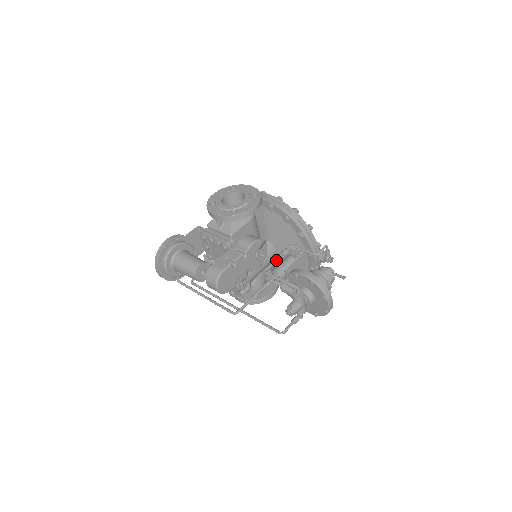
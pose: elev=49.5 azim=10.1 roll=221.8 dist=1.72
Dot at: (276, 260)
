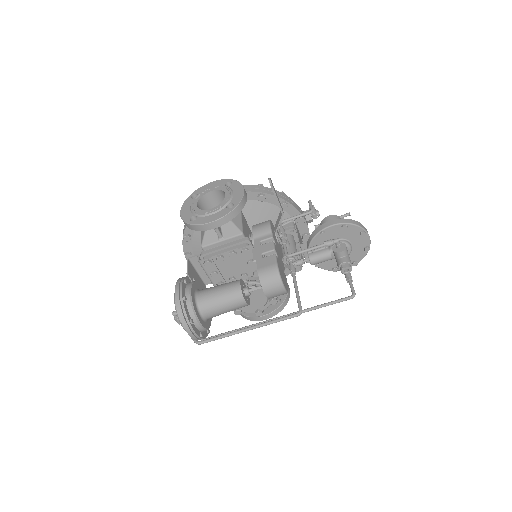
Dot at: (284, 240)
